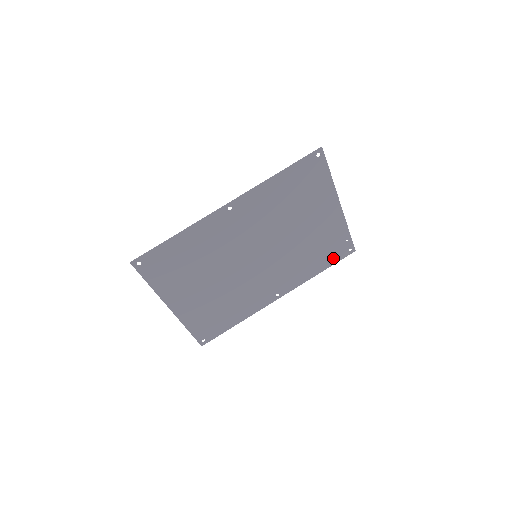
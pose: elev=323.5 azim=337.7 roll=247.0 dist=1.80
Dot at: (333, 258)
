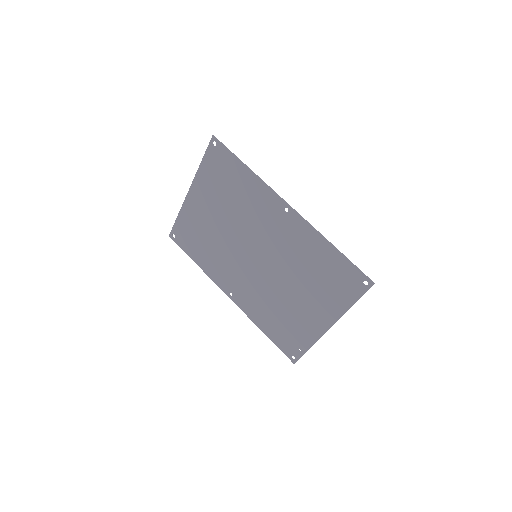
Dot at: (280, 341)
